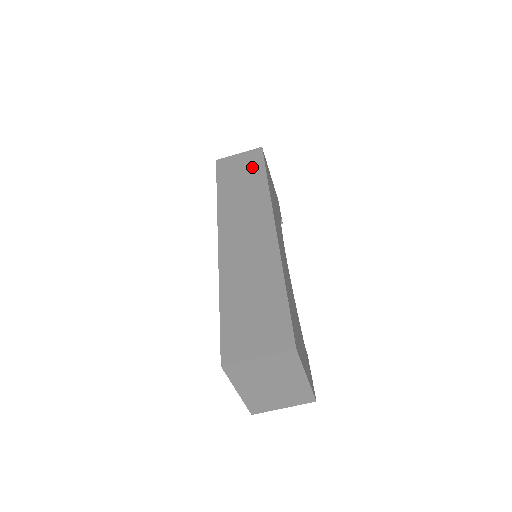
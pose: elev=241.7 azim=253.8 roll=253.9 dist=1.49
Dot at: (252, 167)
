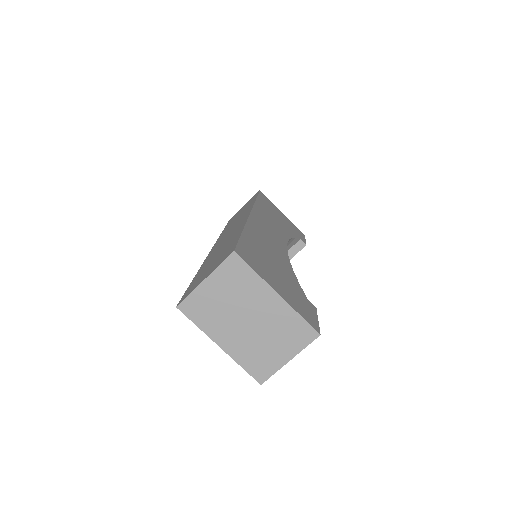
Dot at: occluded
